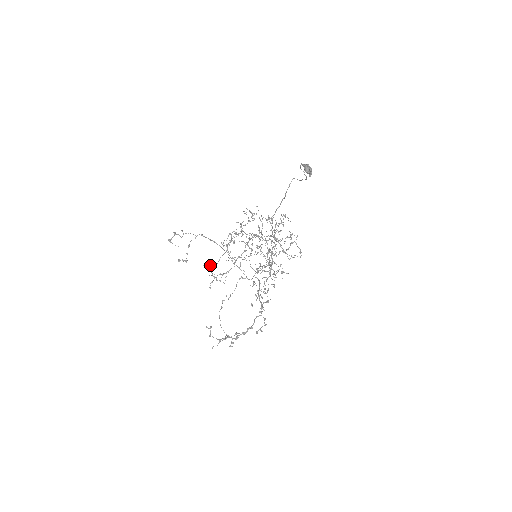
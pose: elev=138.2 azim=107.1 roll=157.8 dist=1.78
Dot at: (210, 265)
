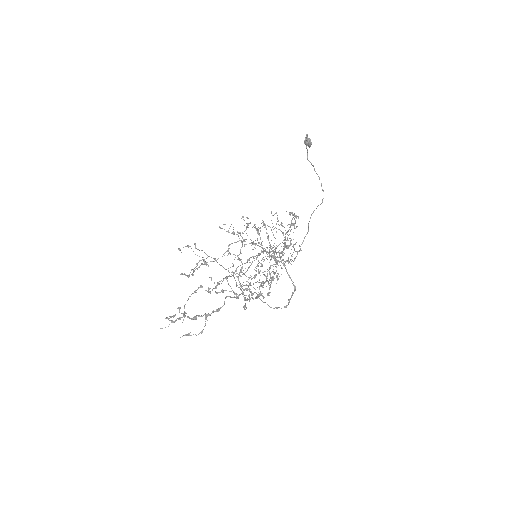
Dot at: (204, 259)
